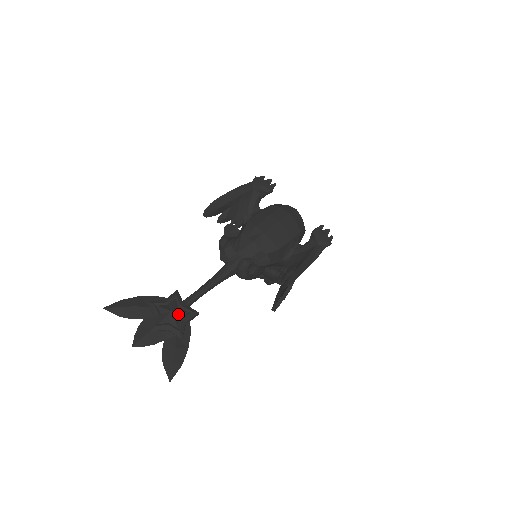
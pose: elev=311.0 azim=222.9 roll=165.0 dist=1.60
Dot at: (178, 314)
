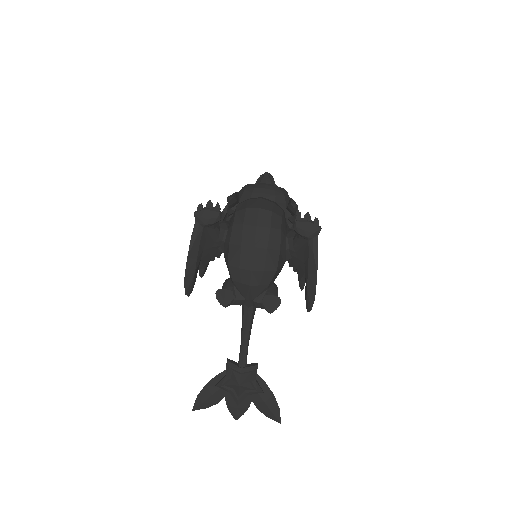
Dot at: (245, 381)
